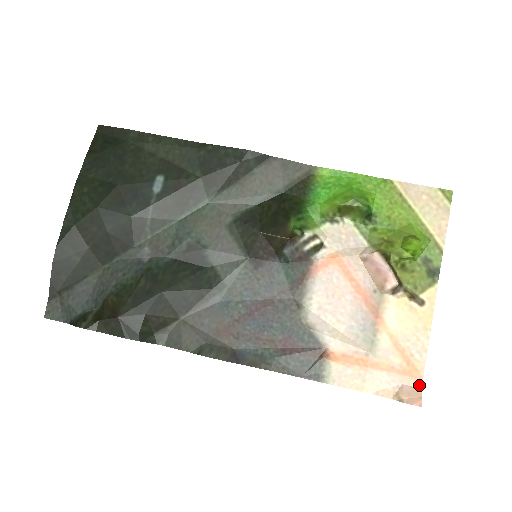
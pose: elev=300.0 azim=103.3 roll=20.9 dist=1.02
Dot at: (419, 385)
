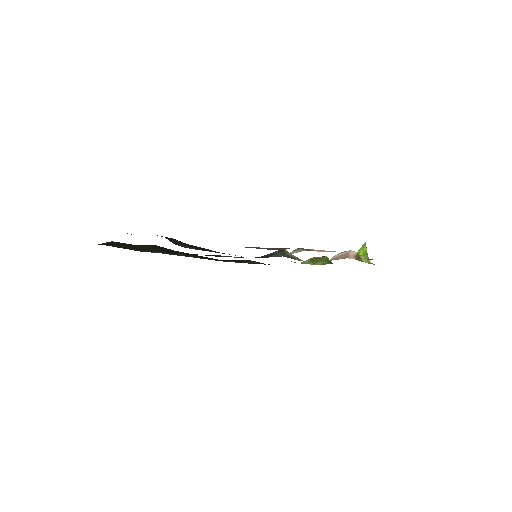
Dot at: occluded
